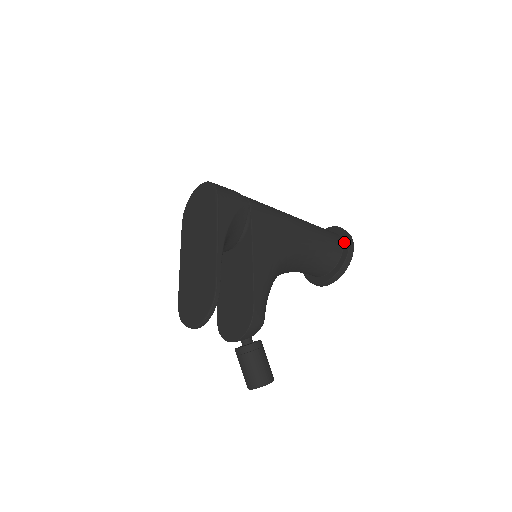
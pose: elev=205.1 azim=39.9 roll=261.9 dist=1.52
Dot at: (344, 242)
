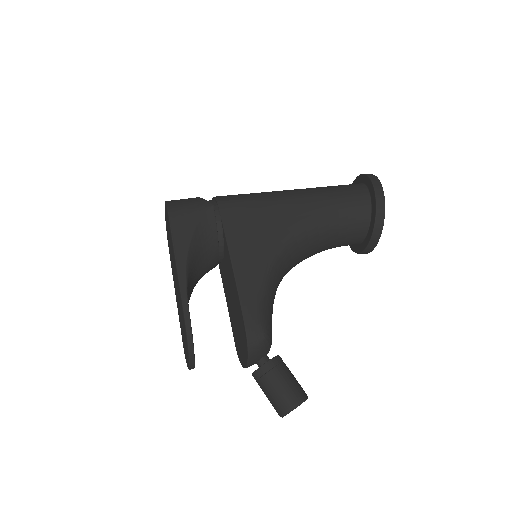
Dot at: (370, 191)
